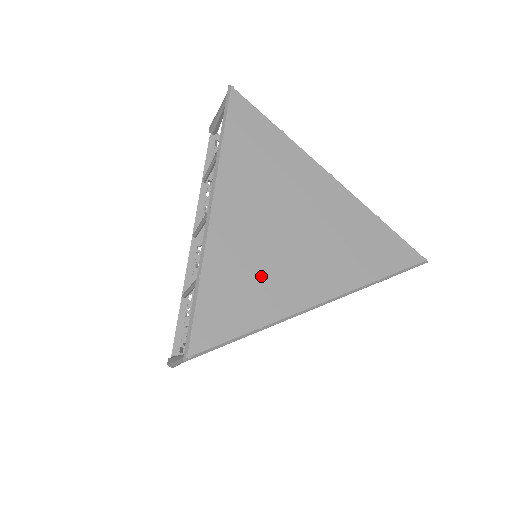
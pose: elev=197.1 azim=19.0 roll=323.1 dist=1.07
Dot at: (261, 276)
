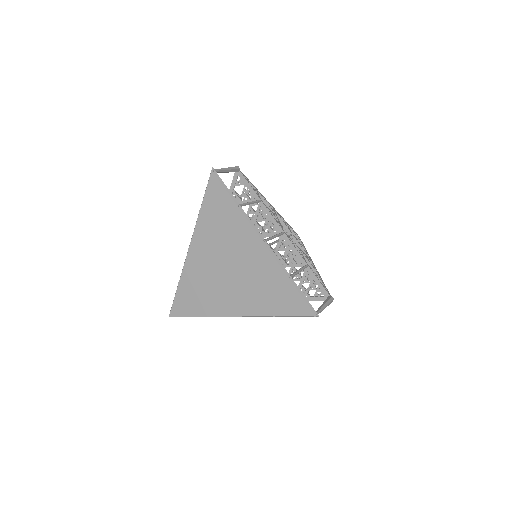
Dot at: (207, 292)
